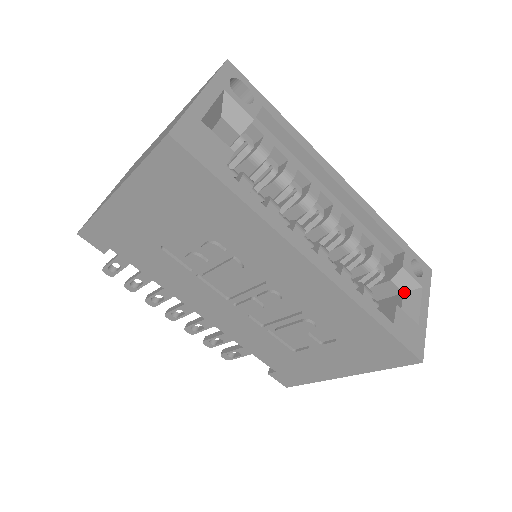
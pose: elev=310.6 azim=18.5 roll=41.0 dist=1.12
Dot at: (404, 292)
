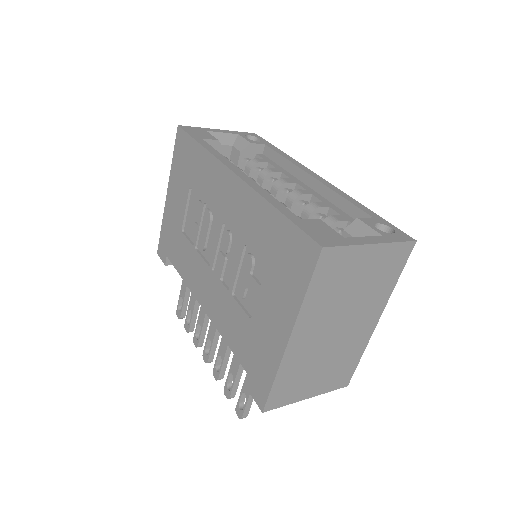
Dot at: occluded
